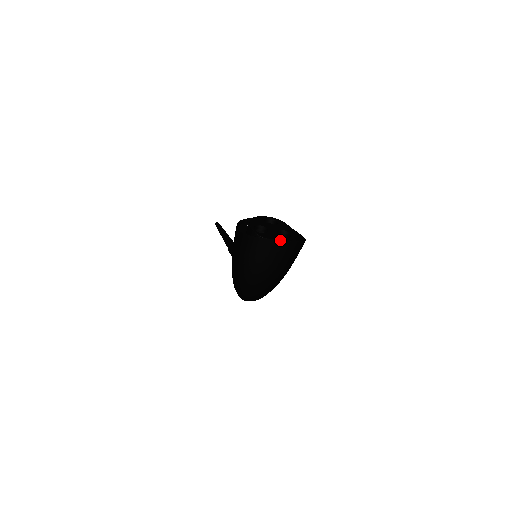
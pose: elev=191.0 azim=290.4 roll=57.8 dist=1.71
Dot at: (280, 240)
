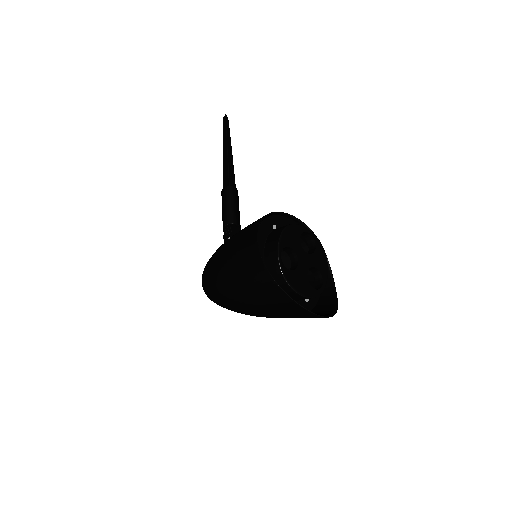
Dot at: (309, 311)
